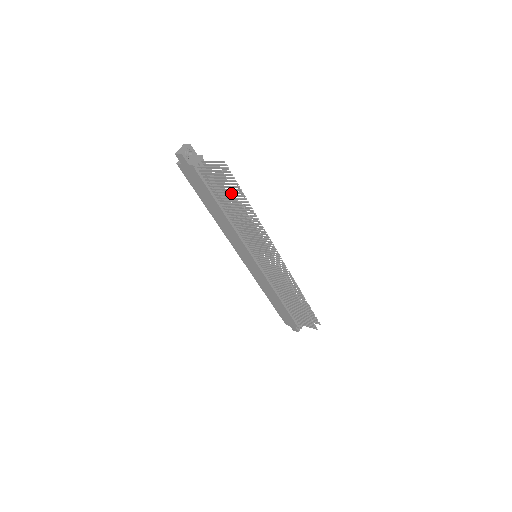
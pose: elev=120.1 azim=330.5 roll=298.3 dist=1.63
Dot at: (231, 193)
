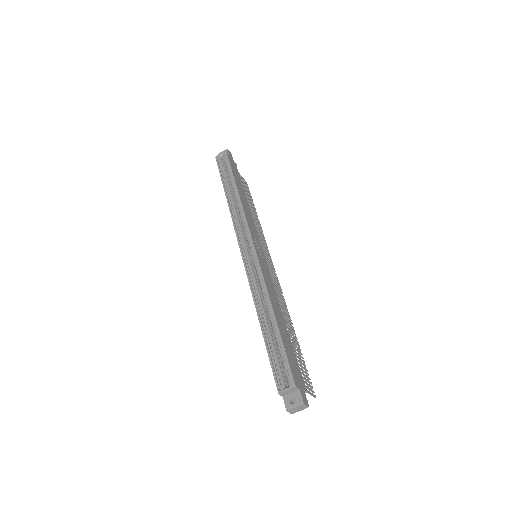
Dot at: occluded
